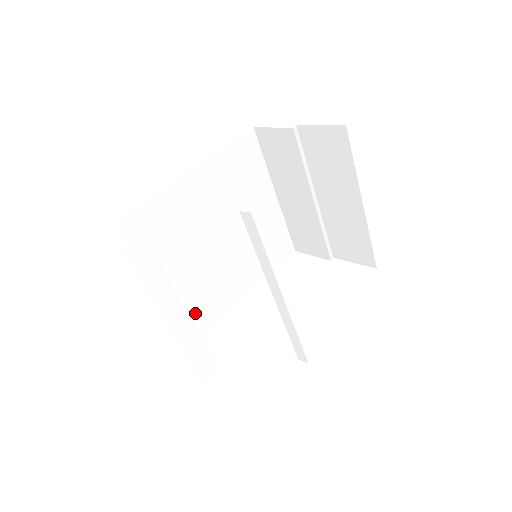
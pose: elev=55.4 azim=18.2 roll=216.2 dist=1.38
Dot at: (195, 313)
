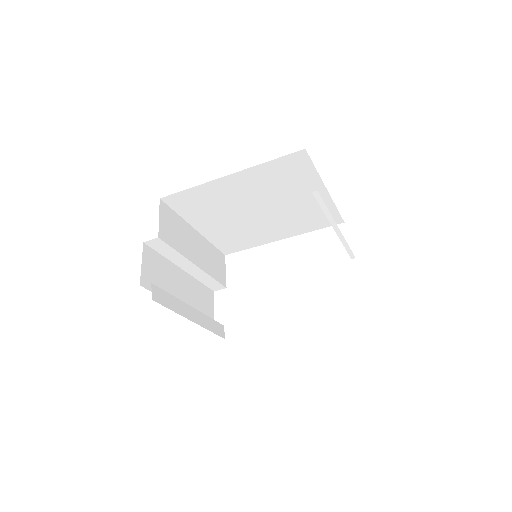
Dot at: (232, 241)
